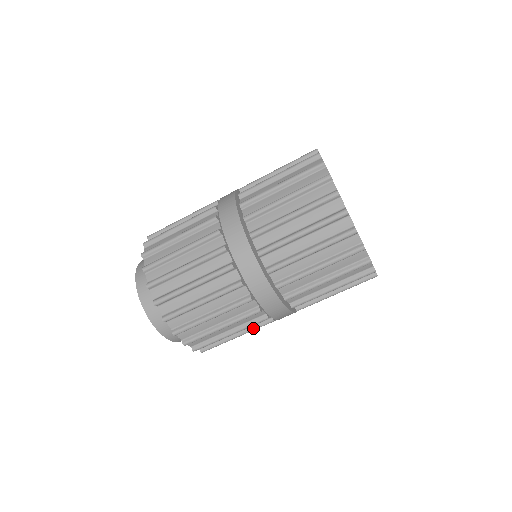
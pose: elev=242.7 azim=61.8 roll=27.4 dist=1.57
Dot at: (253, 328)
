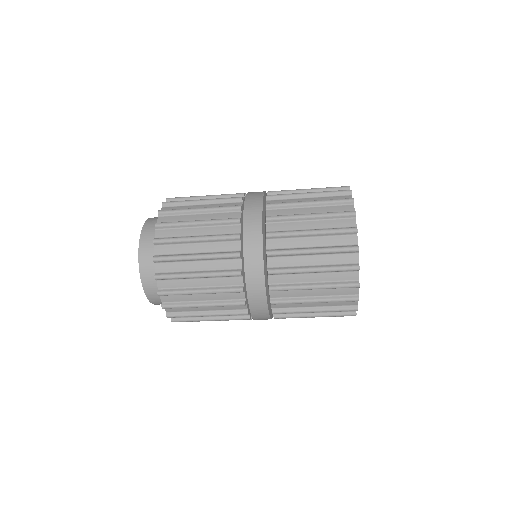
Dot at: (225, 312)
